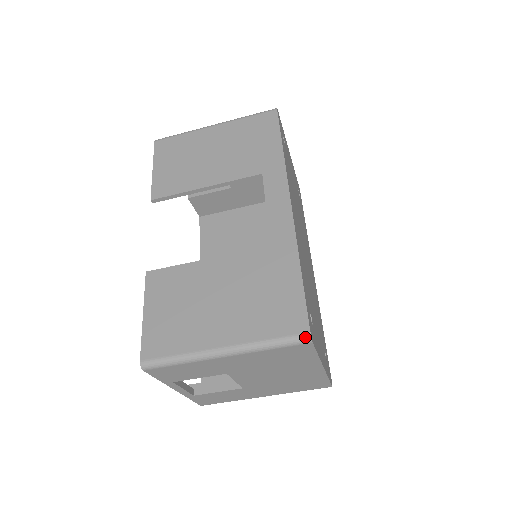
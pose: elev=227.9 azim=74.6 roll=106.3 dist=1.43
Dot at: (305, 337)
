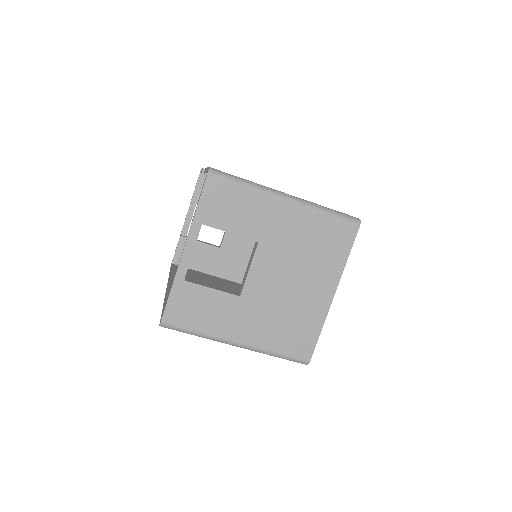
Dot at: (356, 218)
